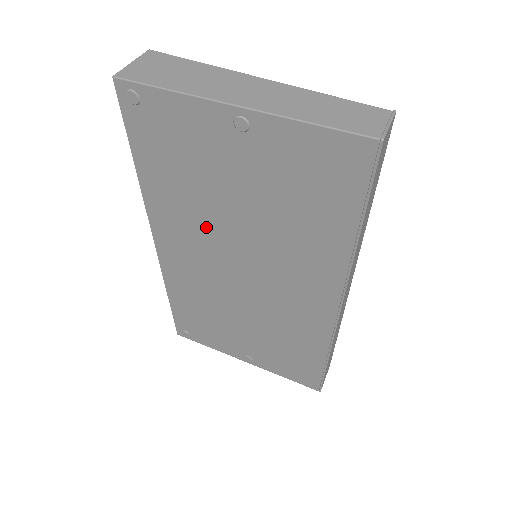
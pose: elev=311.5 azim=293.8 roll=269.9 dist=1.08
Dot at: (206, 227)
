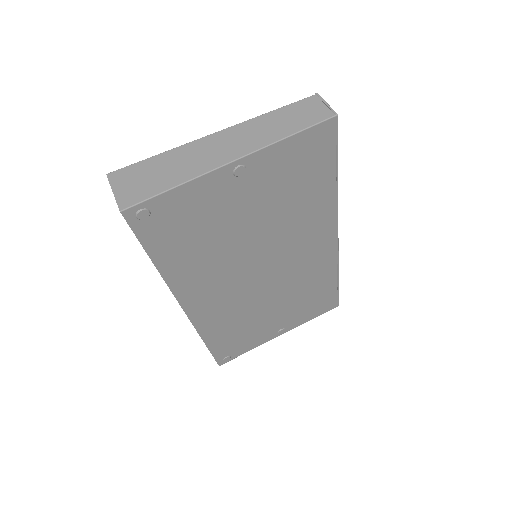
Dot at: (227, 263)
